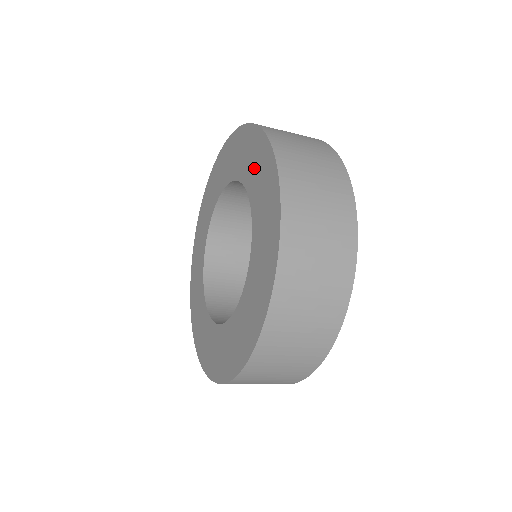
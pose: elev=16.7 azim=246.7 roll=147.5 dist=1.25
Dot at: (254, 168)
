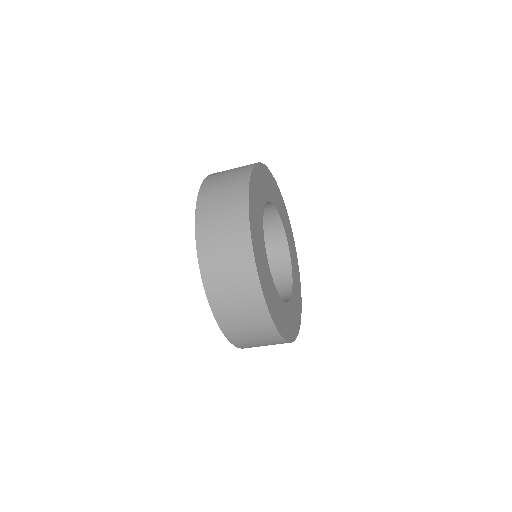
Dot at: occluded
